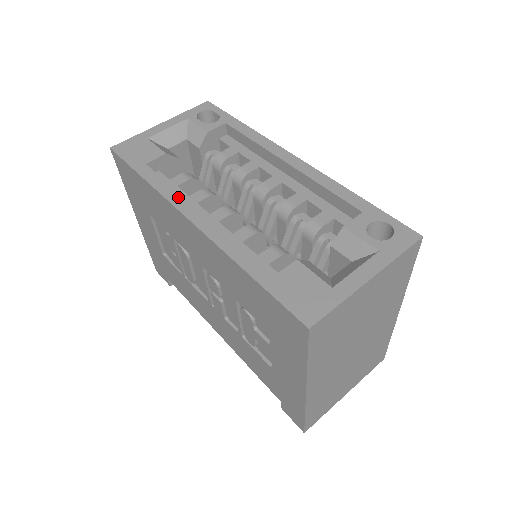
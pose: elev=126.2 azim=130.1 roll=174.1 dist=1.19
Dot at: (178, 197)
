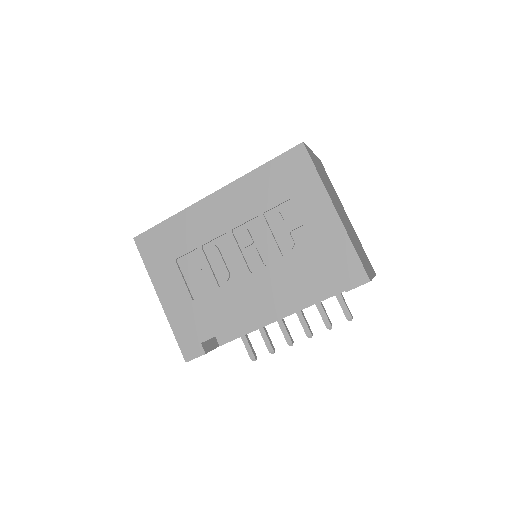
Dot at: occluded
